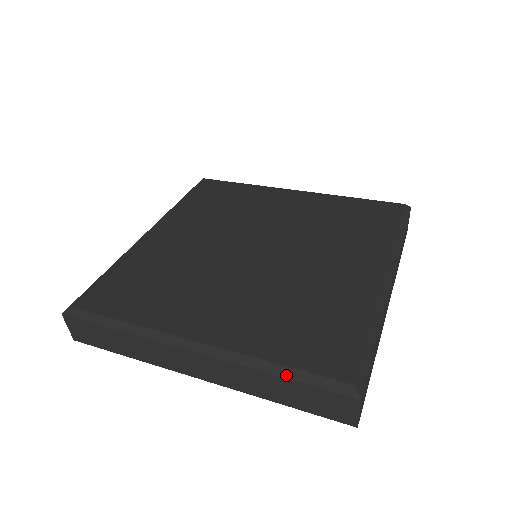
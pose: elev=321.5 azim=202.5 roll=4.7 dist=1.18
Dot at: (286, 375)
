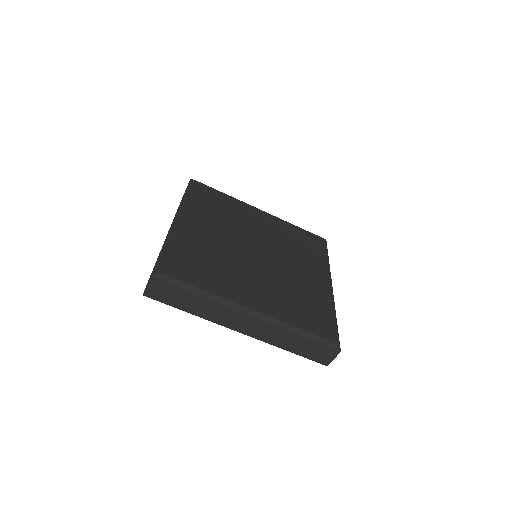
Dot at: (306, 336)
